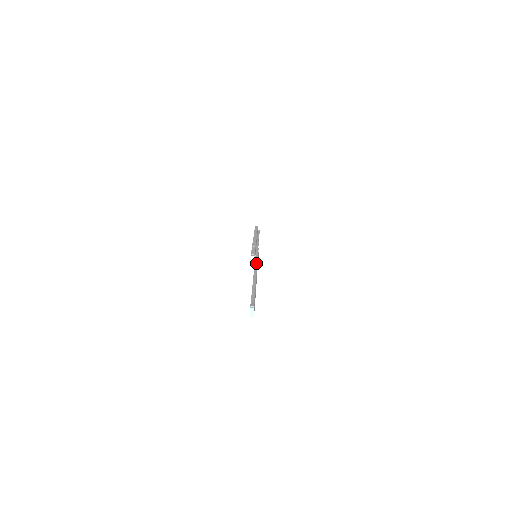
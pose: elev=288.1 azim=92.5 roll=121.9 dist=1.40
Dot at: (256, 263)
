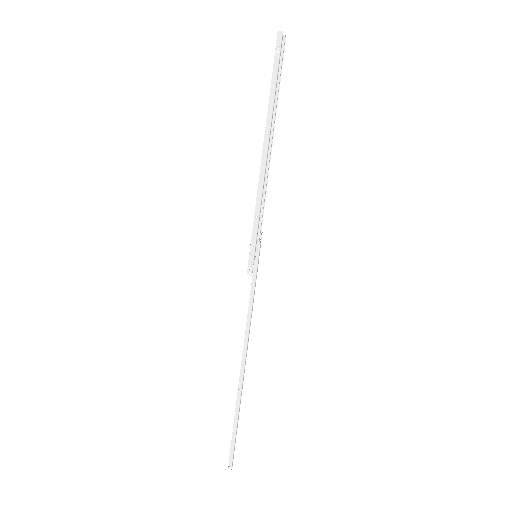
Dot at: (250, 313)
